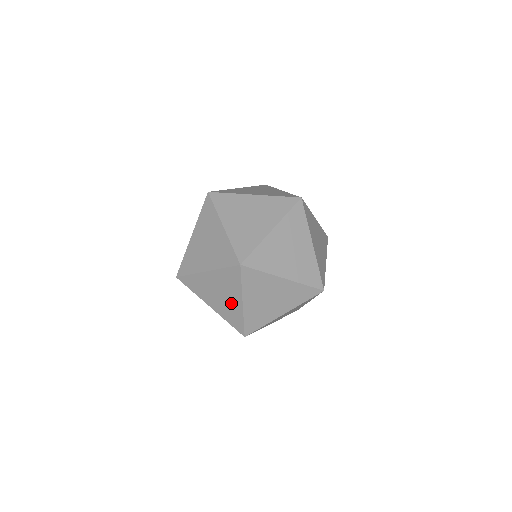
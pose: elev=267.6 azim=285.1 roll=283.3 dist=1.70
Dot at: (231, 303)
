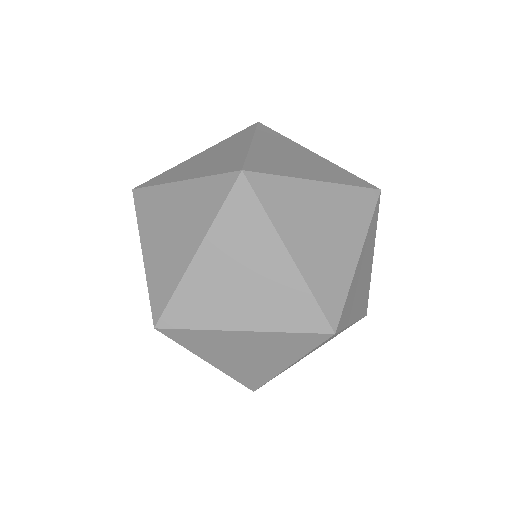
Dot at: (271, 277)
